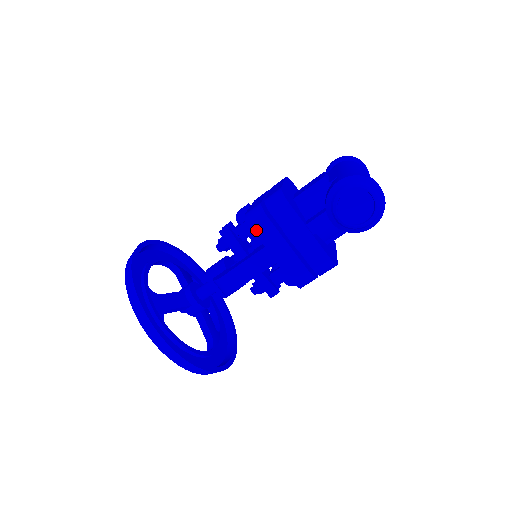
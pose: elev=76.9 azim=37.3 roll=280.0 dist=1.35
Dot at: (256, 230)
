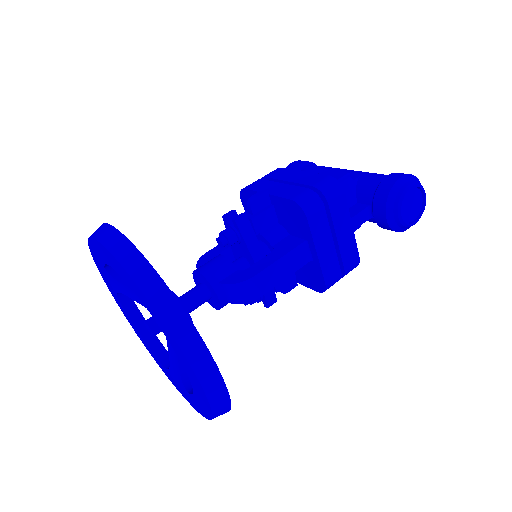
Dot at: (311, 219)
